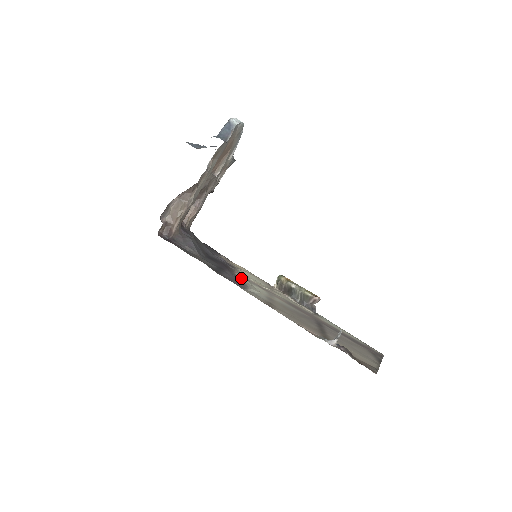
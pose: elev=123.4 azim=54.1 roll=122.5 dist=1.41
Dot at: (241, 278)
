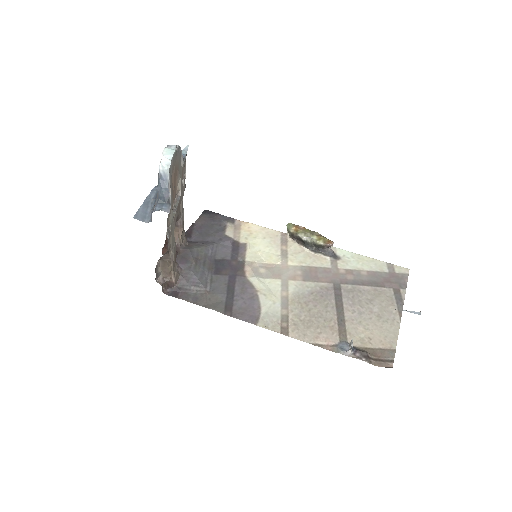
Dot at: (252, 281)
